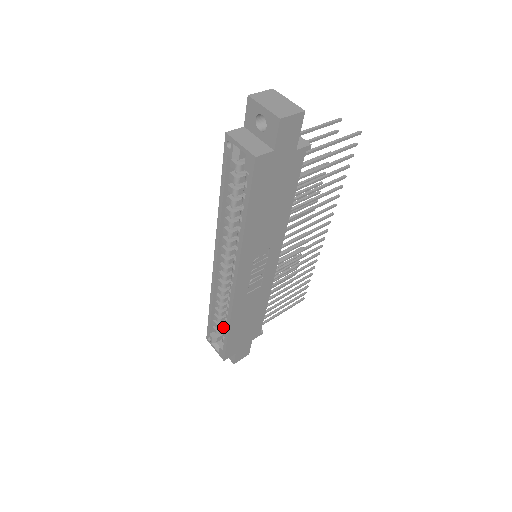
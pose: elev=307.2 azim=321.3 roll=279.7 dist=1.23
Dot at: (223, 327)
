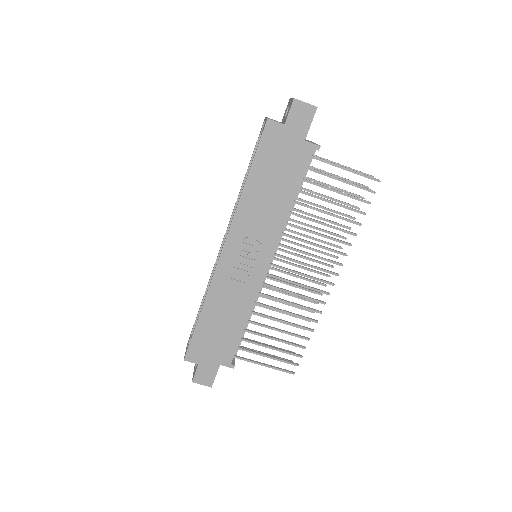
Dot at: occluded
